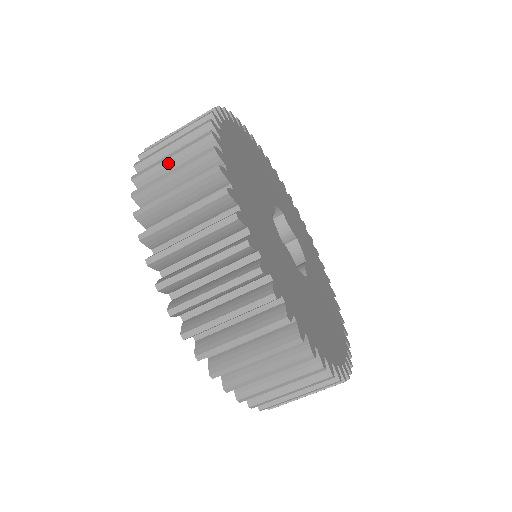
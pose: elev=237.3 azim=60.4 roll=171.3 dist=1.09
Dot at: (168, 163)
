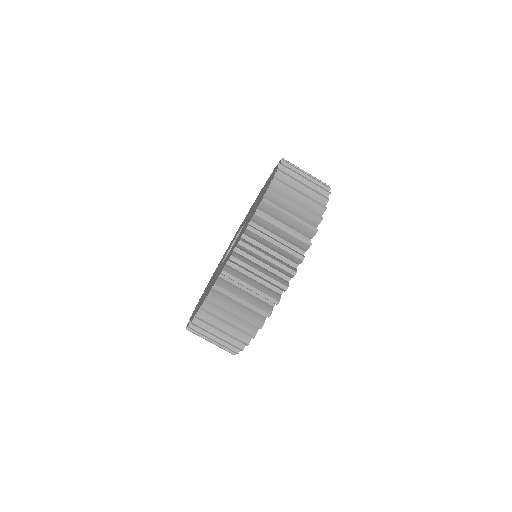
Dot at: occluded
